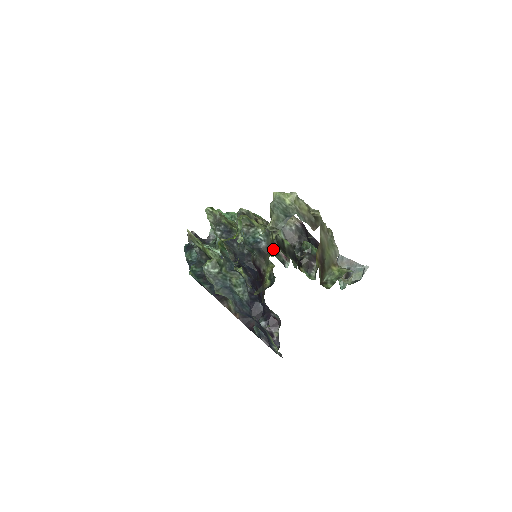
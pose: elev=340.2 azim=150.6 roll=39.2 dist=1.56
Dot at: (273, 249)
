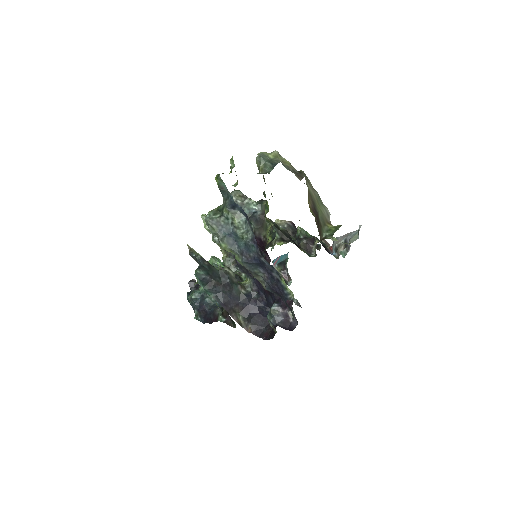
Dot at: (268, 206)
